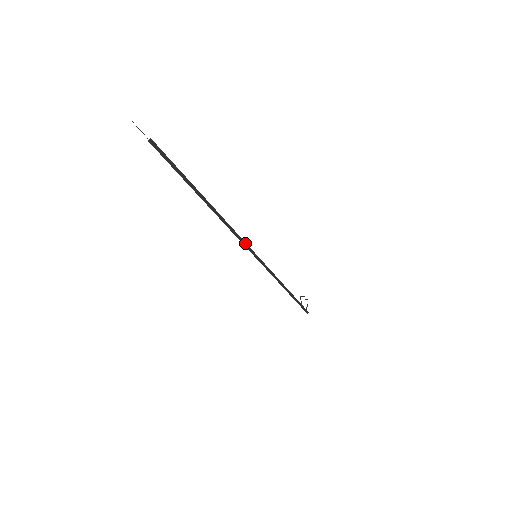
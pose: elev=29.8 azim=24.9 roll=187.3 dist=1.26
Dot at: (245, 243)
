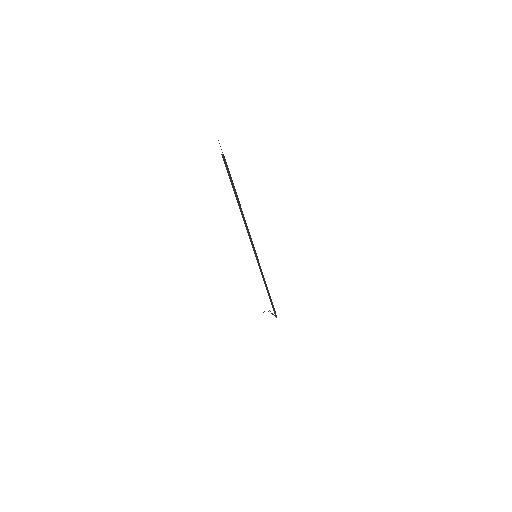
Dot at: occluded
